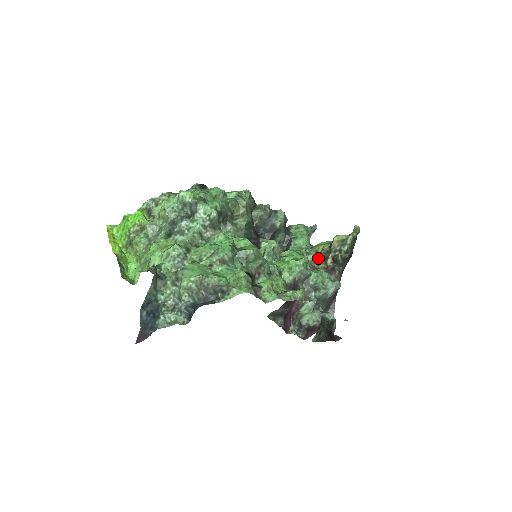
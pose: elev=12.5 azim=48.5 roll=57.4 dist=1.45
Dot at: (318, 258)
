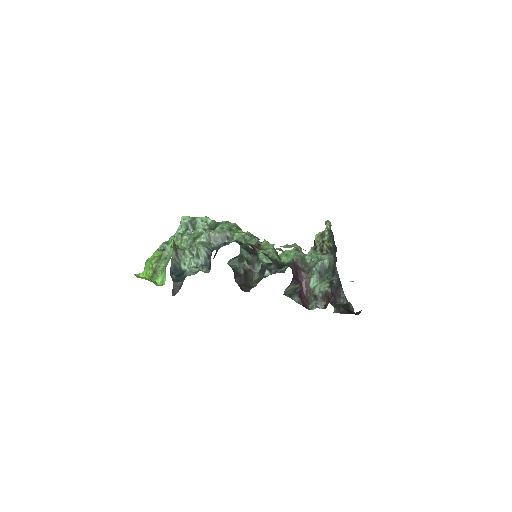
Dot at: occluded
